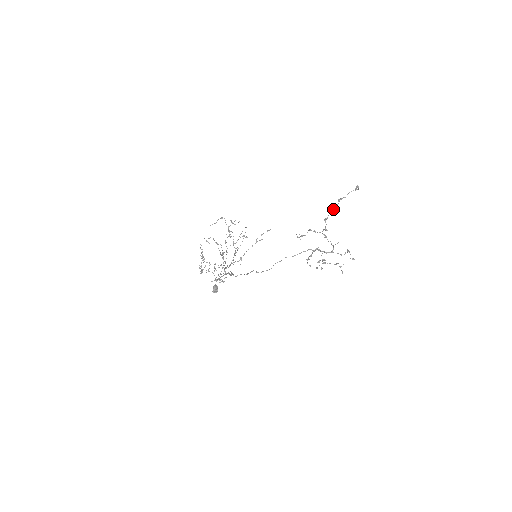
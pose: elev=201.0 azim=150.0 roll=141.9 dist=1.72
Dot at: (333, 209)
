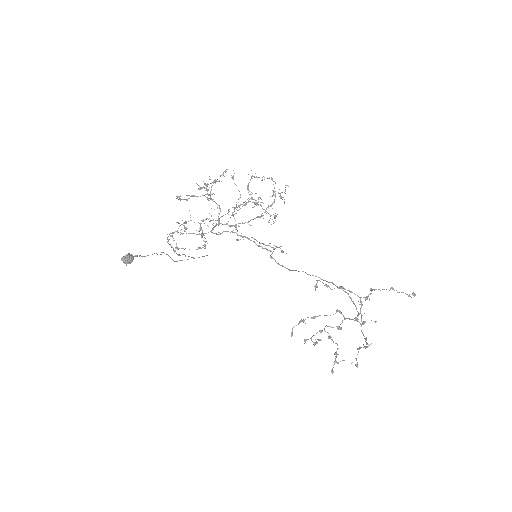
Dot at: occluded
